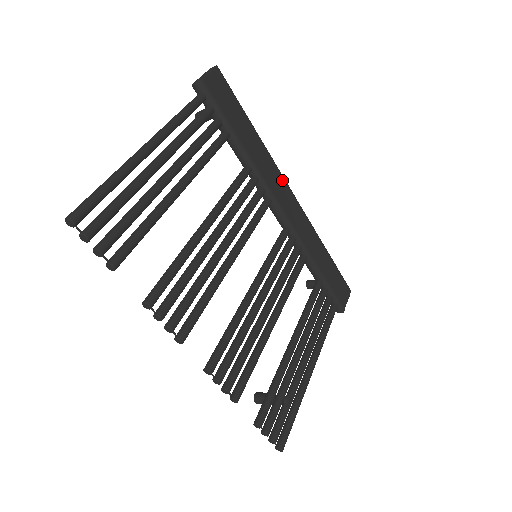
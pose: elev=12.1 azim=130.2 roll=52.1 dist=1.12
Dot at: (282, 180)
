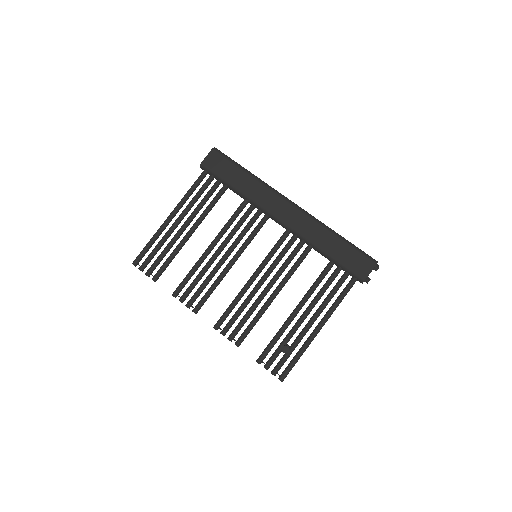
Dot at: (278, 198)
